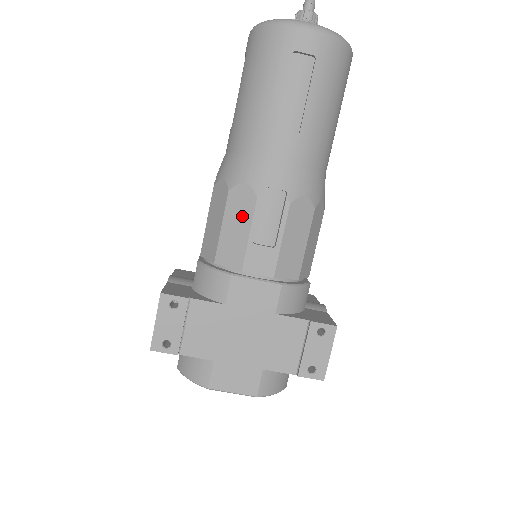
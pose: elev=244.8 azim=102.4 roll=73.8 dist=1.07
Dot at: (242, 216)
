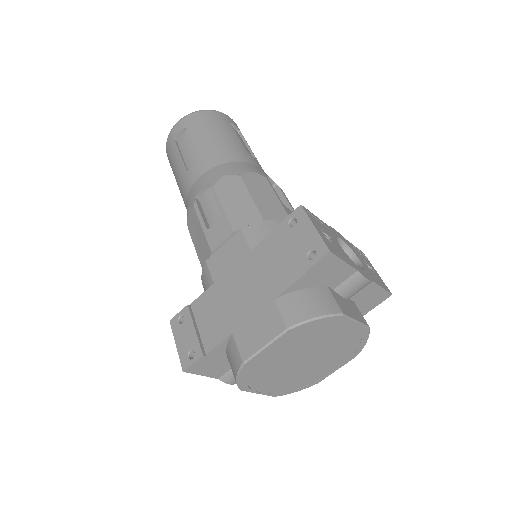
Dot at: (196, 226)
